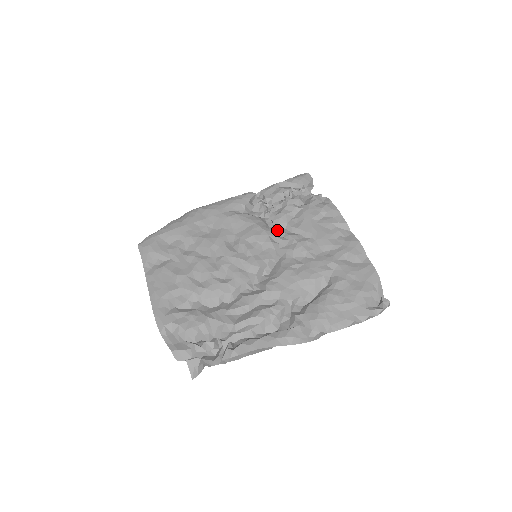
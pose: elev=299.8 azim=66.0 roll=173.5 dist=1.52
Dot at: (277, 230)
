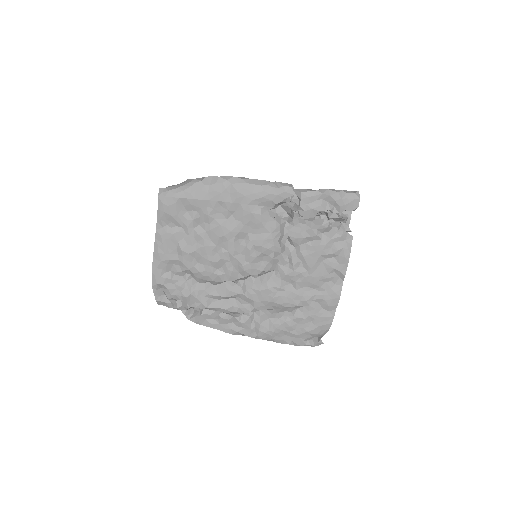
Dot at: (288, 243)
